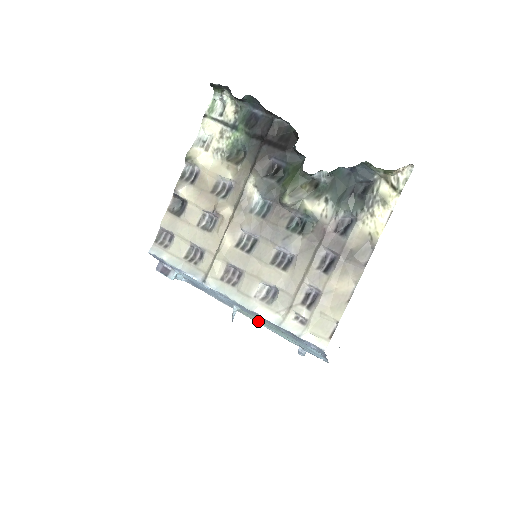
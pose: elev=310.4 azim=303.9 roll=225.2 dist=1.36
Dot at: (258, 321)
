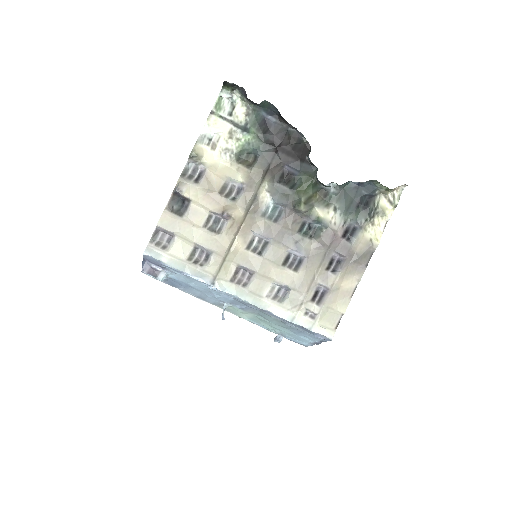
Dot at: (244, 315)
